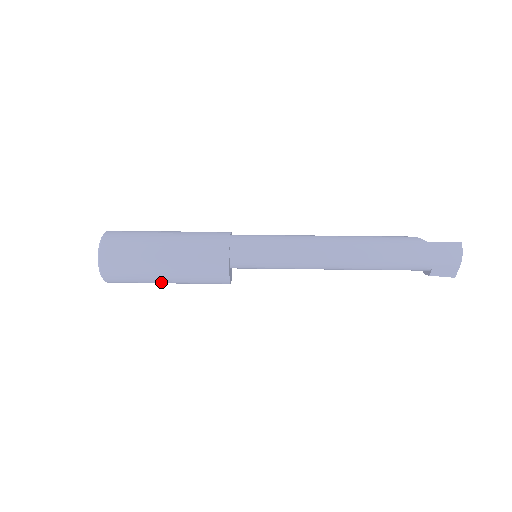
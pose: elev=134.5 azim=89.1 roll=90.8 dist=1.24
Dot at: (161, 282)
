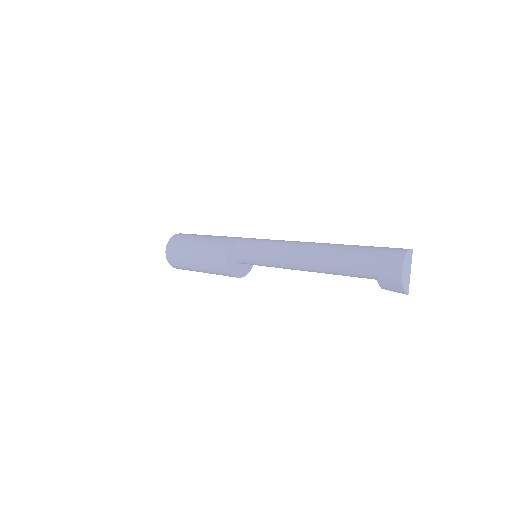
Dot at: (191, 259)
